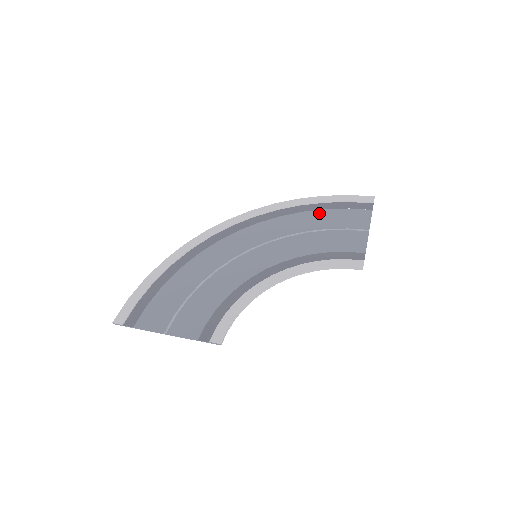
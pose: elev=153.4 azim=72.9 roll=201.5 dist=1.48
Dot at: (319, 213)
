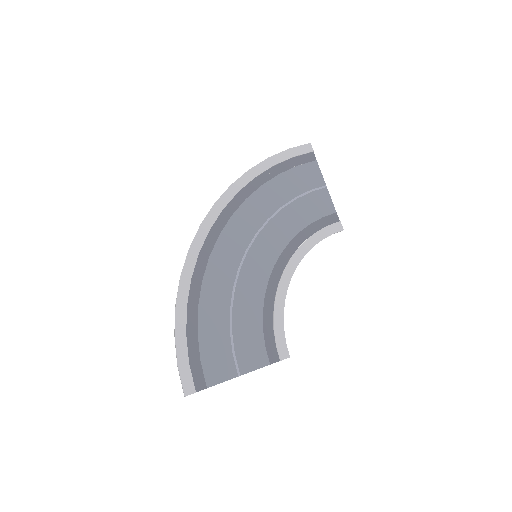
Dot at: (277, 181)
